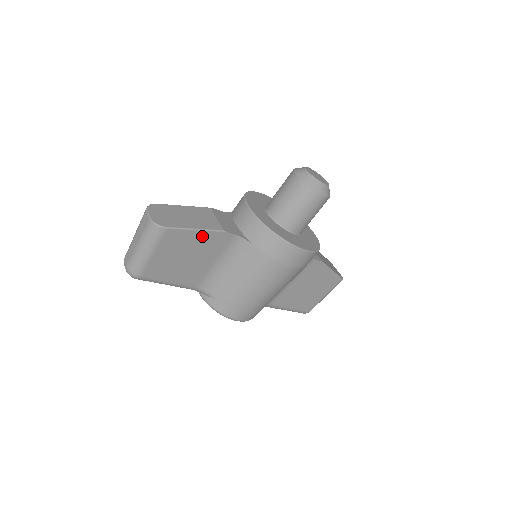
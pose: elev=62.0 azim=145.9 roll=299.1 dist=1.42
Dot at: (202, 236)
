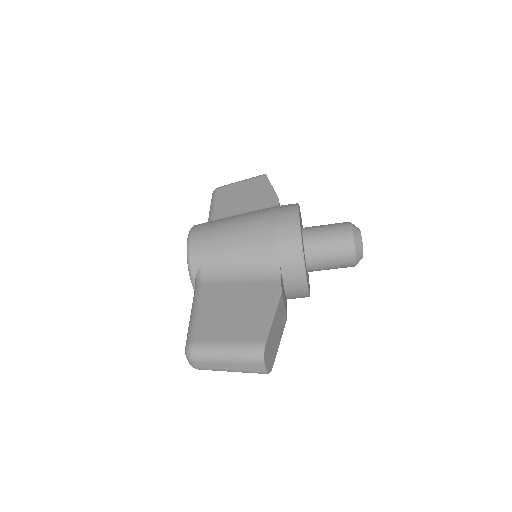
Dot at: occluded
